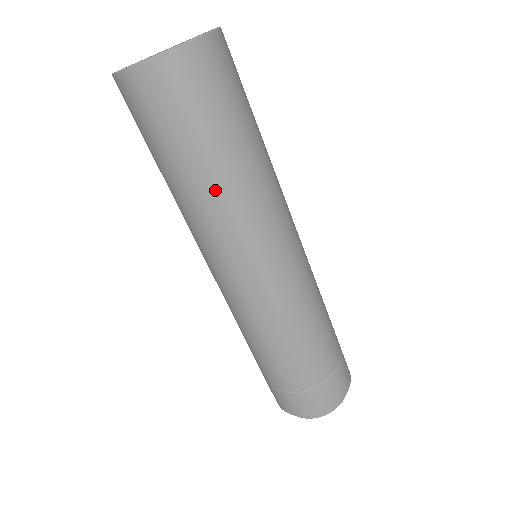
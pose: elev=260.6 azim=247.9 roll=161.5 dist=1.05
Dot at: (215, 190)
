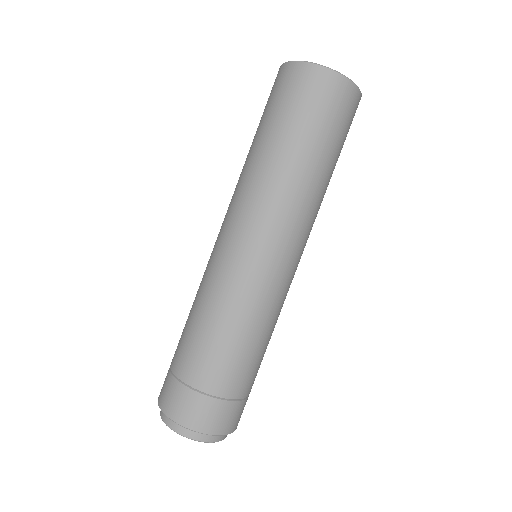
Dot at: (267, 163)
